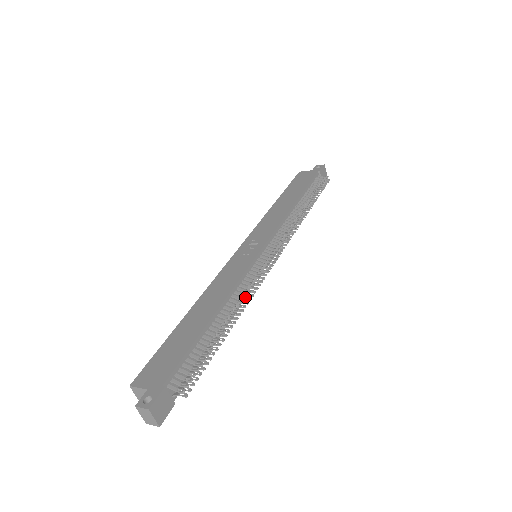
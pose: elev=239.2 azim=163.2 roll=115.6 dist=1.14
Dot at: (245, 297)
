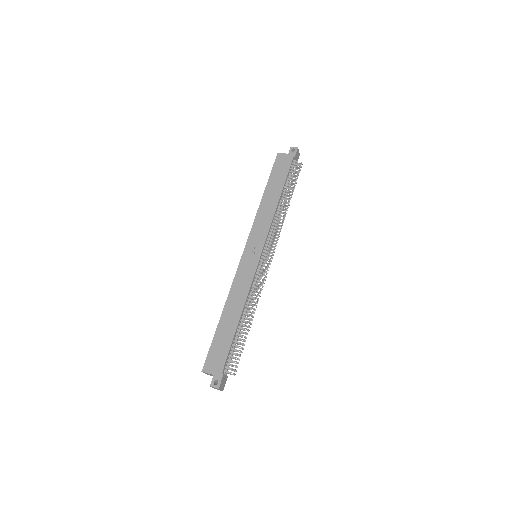
Dot at: (256, 301)
